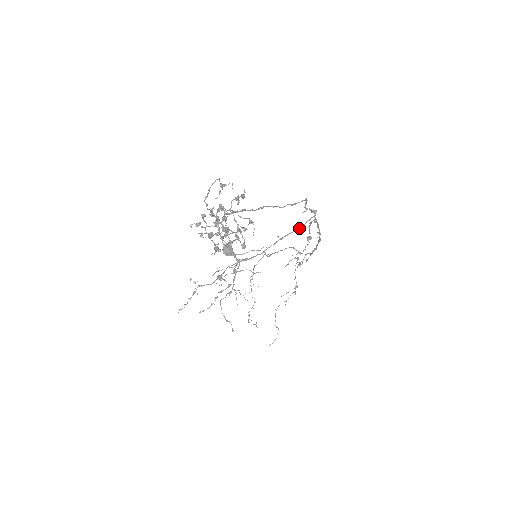
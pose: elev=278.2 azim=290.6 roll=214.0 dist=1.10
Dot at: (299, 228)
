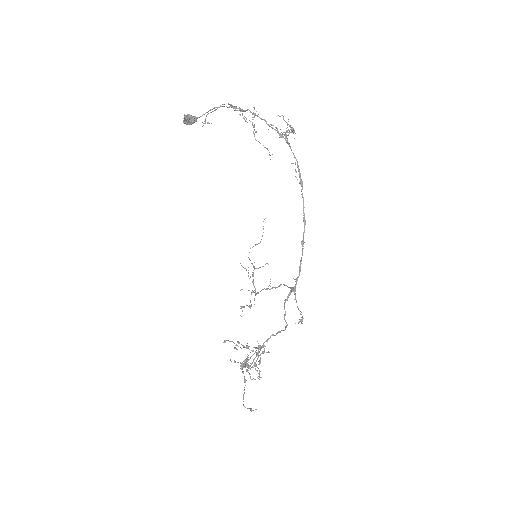
Dot at: occluded
